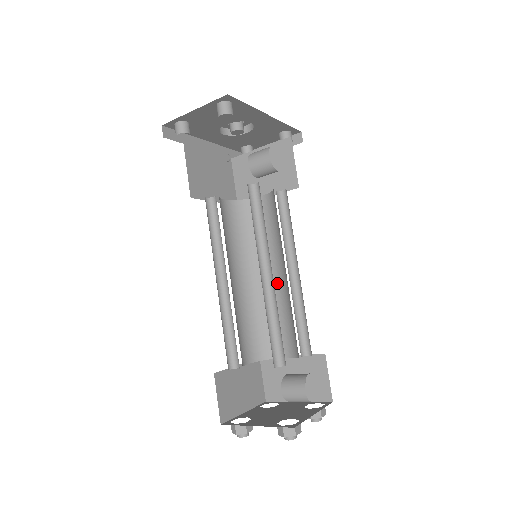
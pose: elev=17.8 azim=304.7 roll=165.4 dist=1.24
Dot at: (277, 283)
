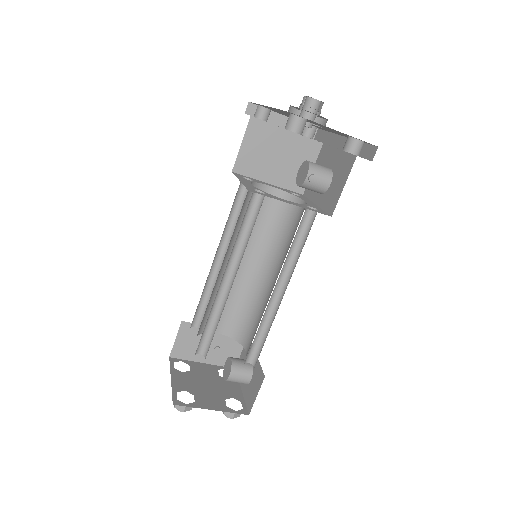
Dot at: (244, 272)
